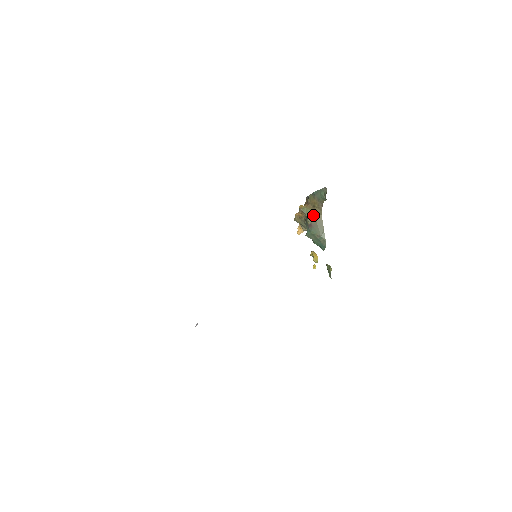
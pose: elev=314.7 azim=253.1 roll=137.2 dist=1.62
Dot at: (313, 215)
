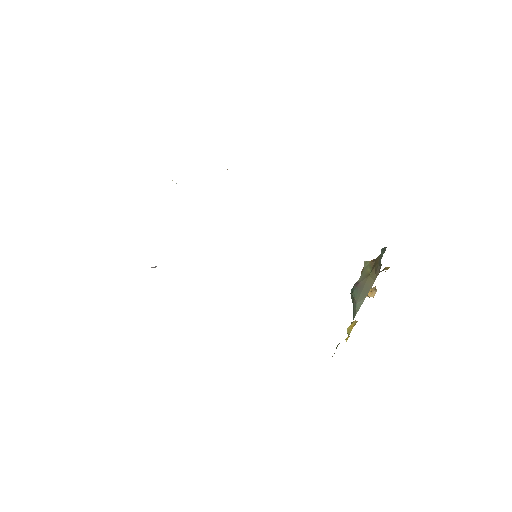
Dot at: (367, 275)
